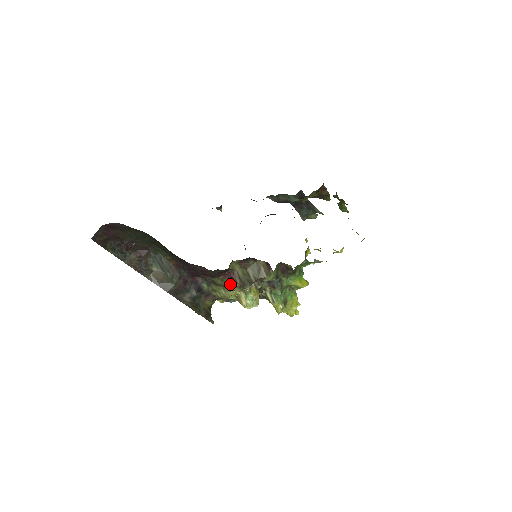
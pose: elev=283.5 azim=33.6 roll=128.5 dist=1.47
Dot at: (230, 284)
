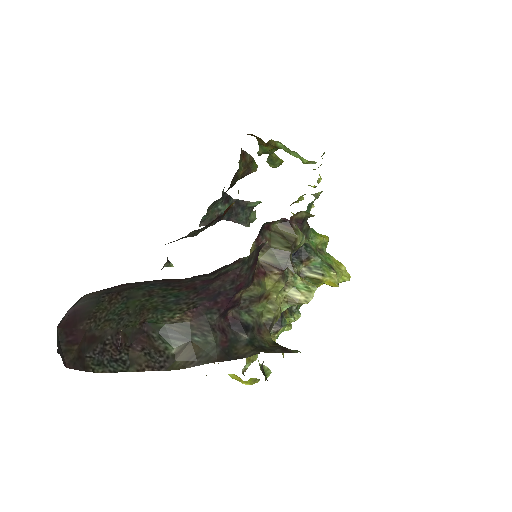
Dot at: (270, 285)
